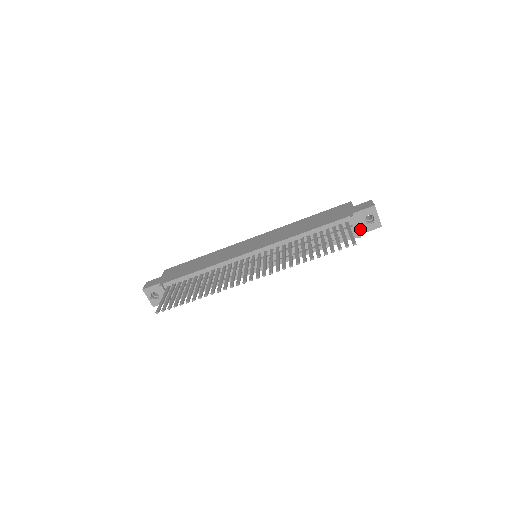
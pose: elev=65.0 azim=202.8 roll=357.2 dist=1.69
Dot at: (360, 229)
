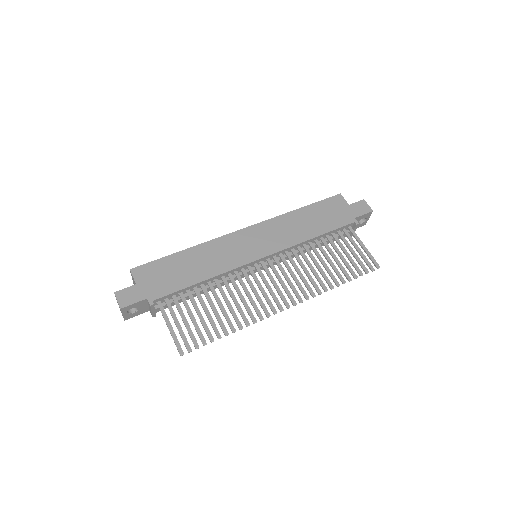
Dot at: occluded
